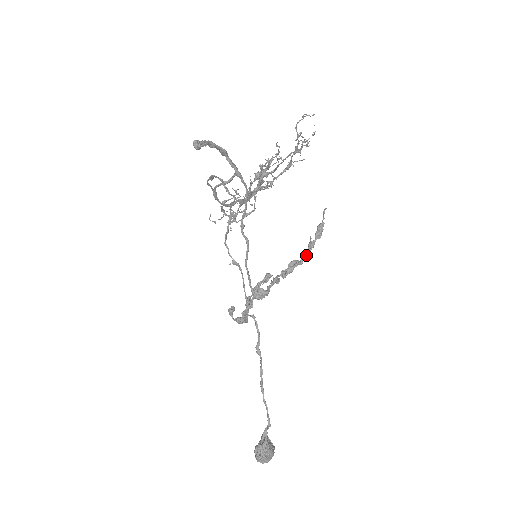
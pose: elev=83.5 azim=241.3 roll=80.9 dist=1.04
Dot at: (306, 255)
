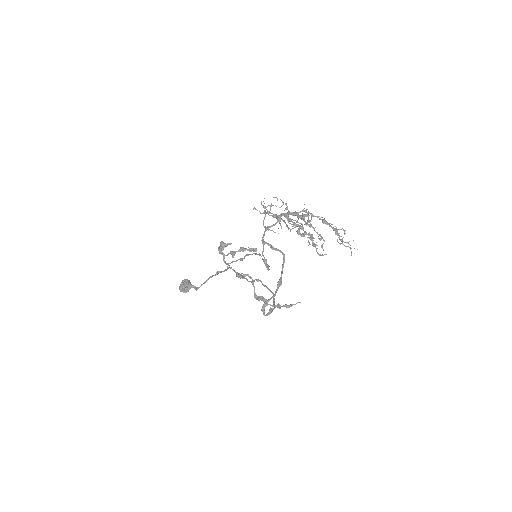
Dot at: (272, 306)
